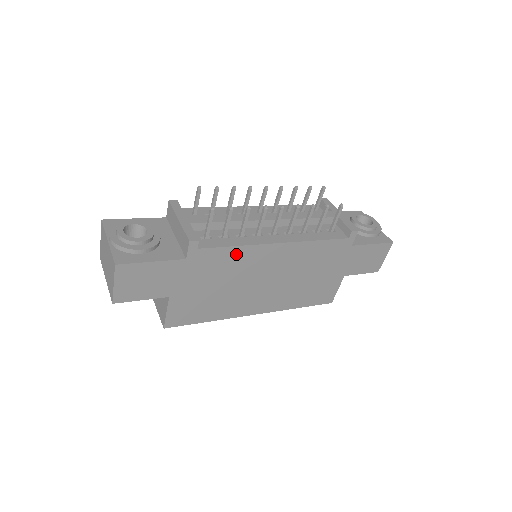
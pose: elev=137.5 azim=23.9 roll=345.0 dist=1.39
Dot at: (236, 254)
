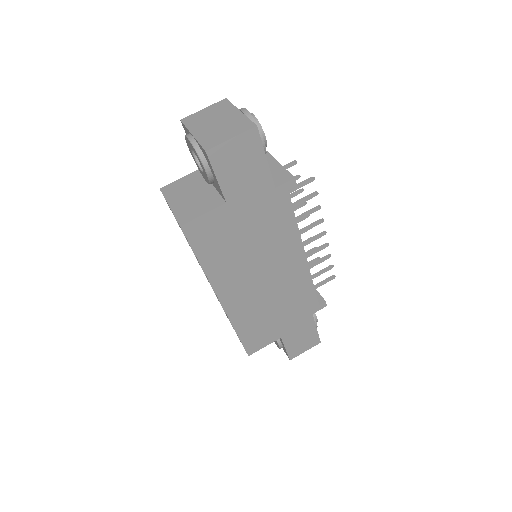
Dot at: (288, 228)
